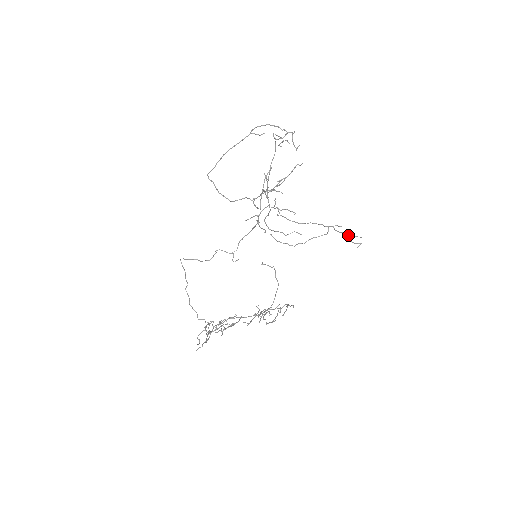
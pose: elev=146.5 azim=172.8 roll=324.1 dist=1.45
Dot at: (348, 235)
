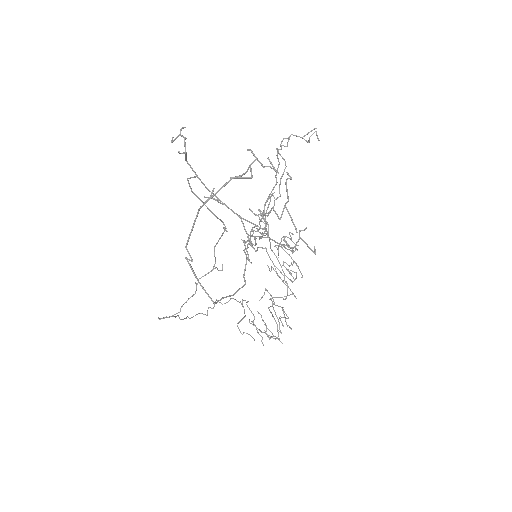
Dot at: occluded
